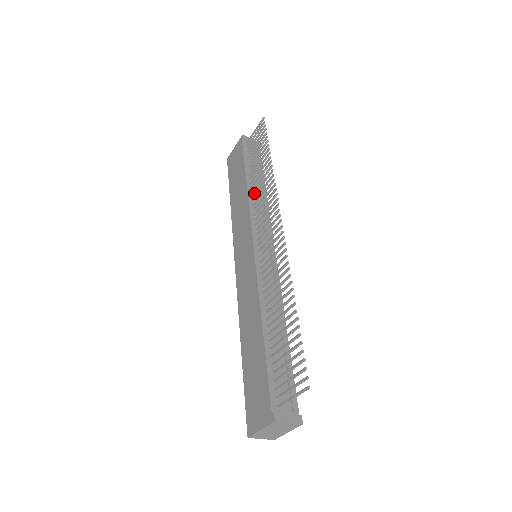
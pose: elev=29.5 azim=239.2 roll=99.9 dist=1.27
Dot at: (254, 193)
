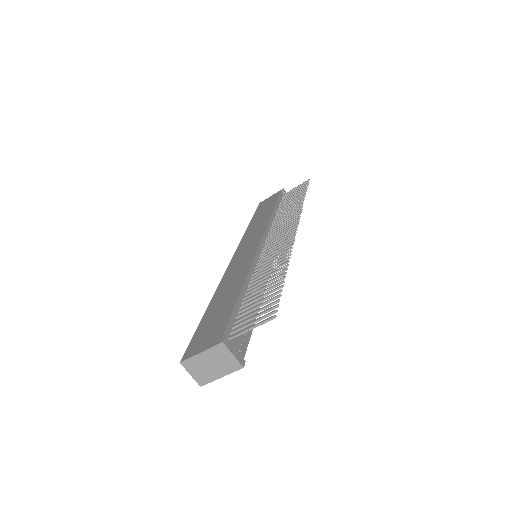
Dot at: (277, 217)
